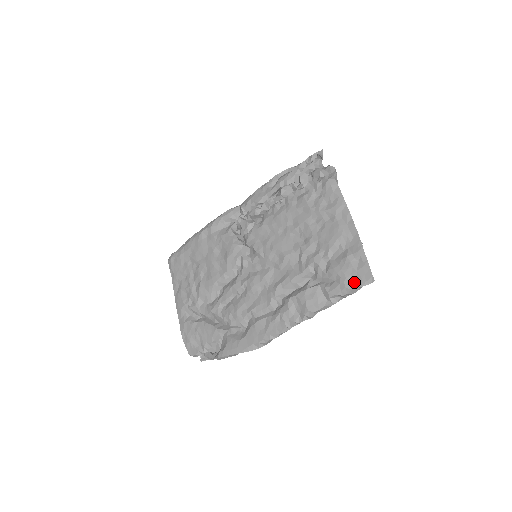
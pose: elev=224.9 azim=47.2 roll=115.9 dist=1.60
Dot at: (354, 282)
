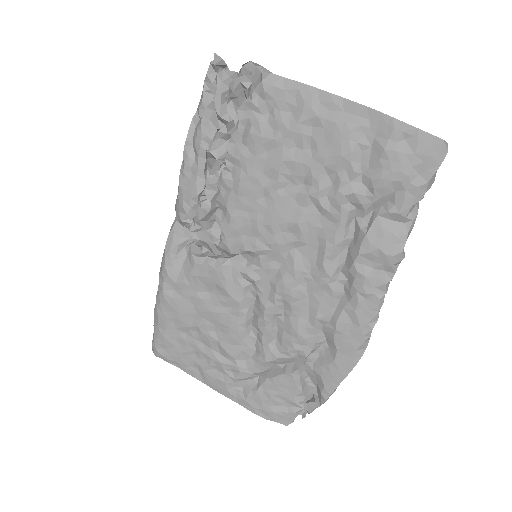
Dot at: (424, 170)
